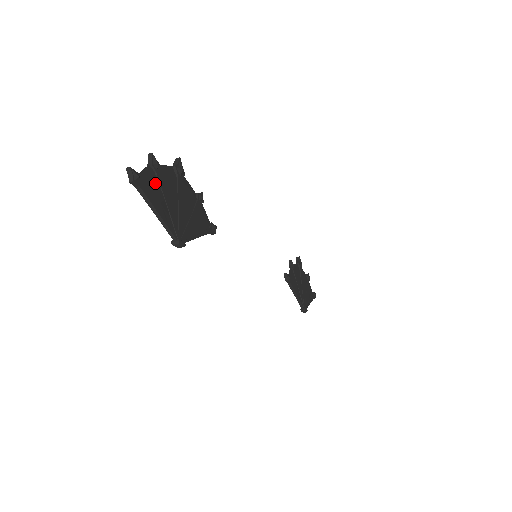
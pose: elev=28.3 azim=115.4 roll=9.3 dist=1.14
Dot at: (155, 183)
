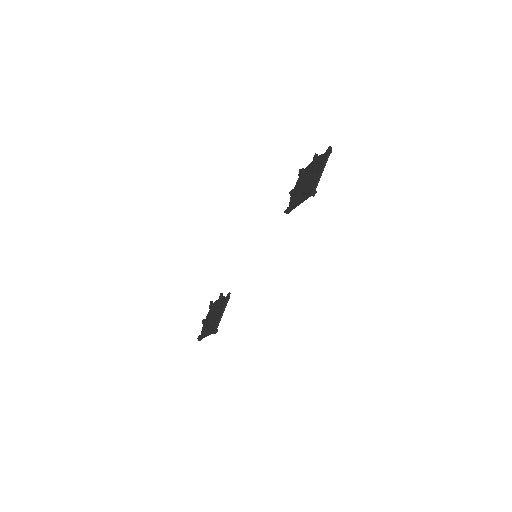
Dot at: (319, 163)
